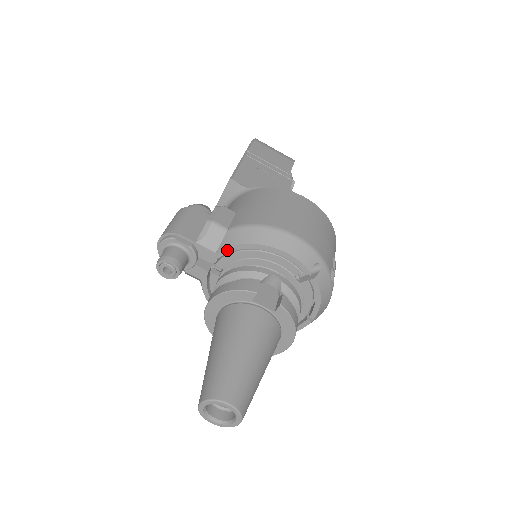
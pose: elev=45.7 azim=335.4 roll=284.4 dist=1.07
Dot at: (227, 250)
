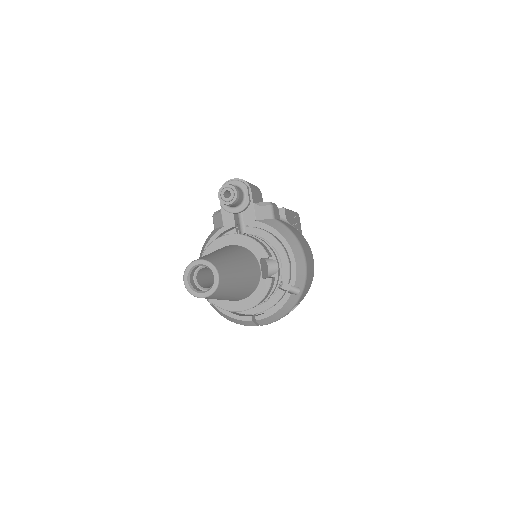
Dot at: (265, 226)
